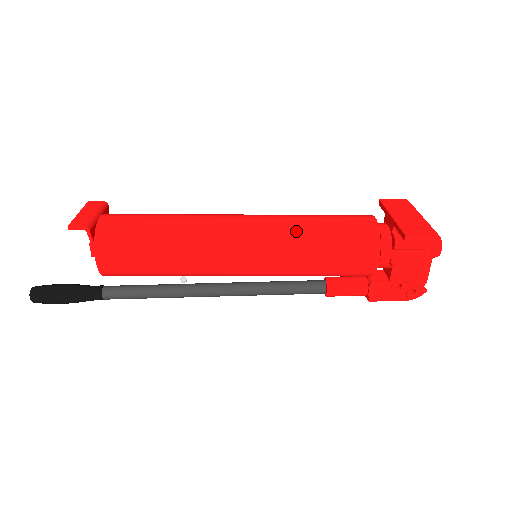
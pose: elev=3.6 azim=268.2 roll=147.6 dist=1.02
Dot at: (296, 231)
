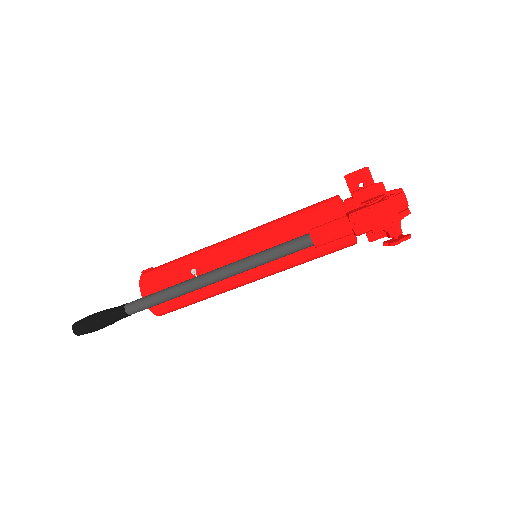
Dot at: occluded
